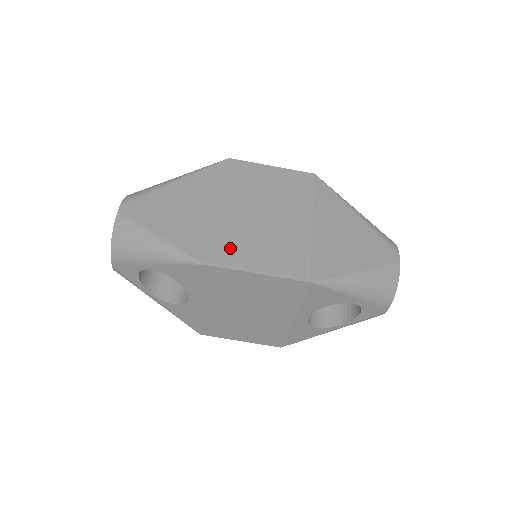
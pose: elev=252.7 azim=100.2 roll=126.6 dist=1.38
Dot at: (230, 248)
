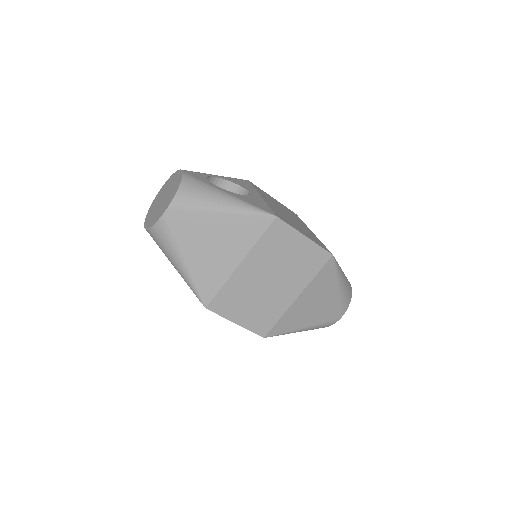
Dot at: (228, 301)
